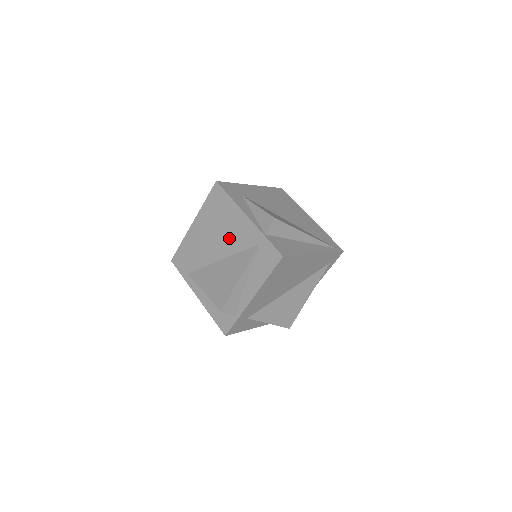
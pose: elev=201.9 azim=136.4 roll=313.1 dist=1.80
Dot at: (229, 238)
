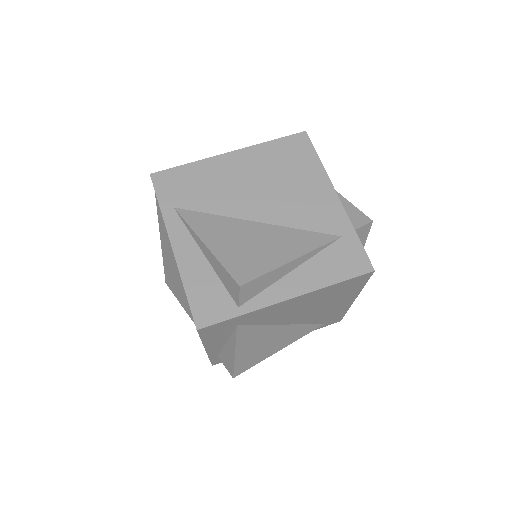
Dot at: (290, 203)
